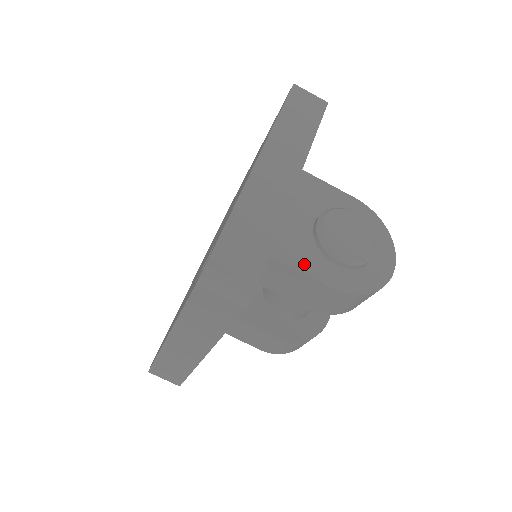
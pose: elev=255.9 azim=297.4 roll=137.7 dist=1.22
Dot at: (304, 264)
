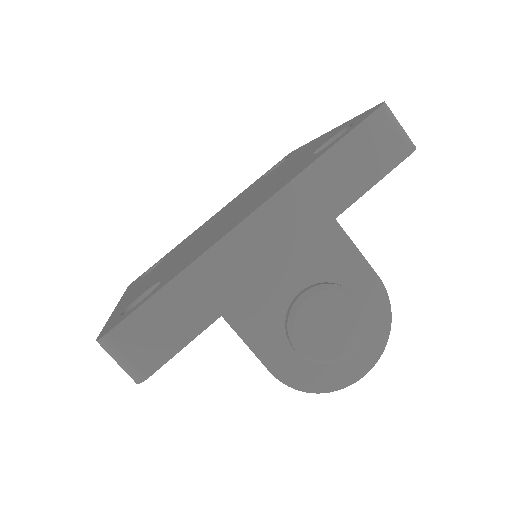
Dot at: (255, 335)
